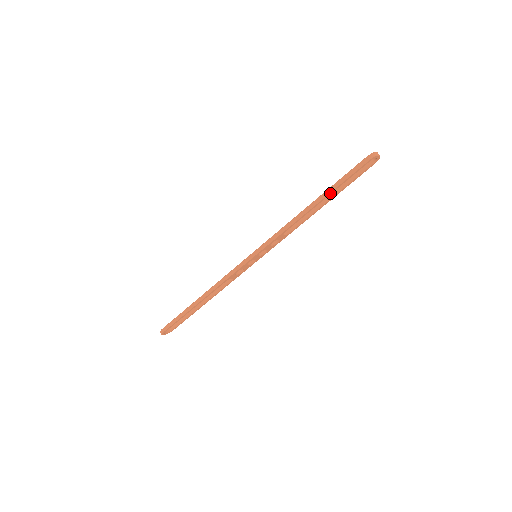
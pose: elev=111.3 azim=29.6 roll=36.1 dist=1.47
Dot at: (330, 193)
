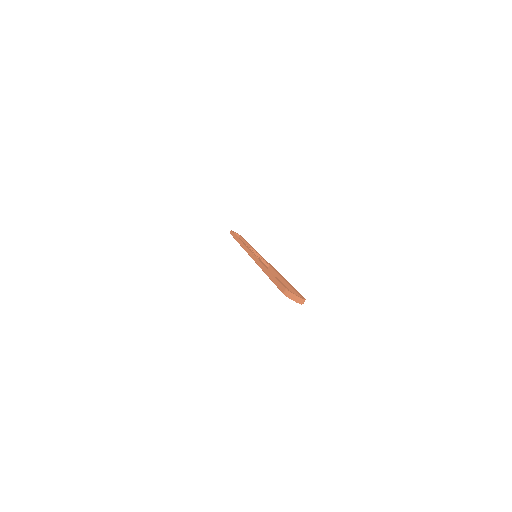
Dot at: occluded
